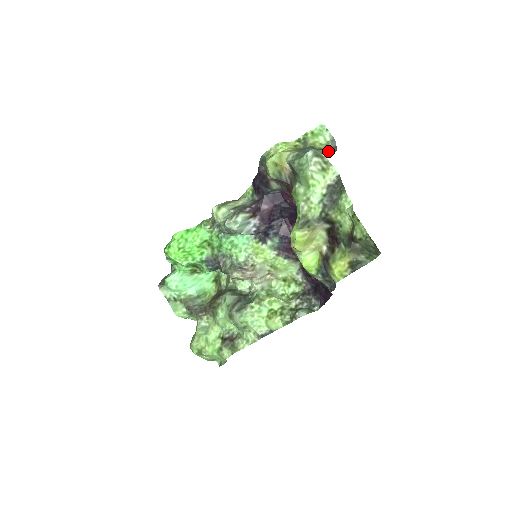
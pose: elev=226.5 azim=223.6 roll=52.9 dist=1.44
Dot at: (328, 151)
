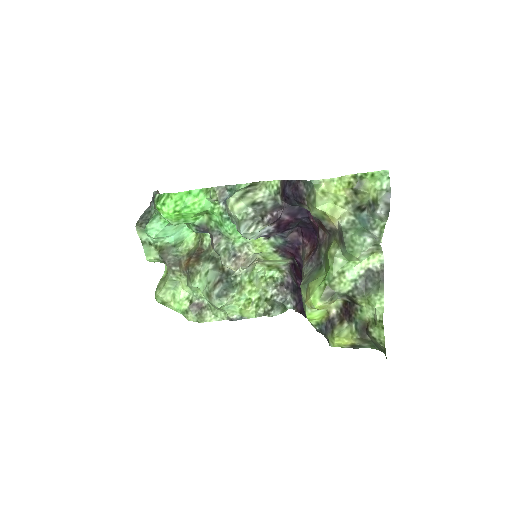
Dot at: (383, 226)
